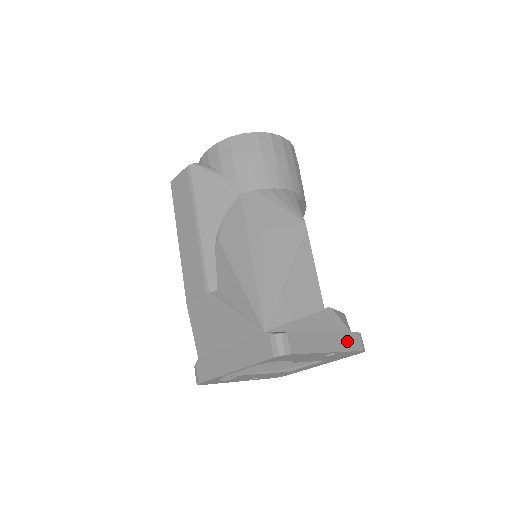
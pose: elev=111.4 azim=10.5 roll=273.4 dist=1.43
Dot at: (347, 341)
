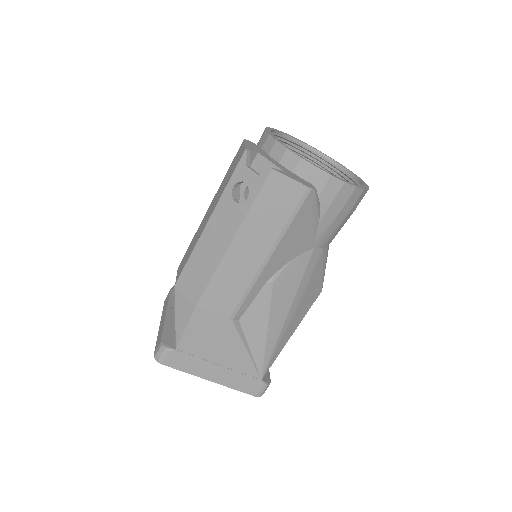
Dot at: occluded
